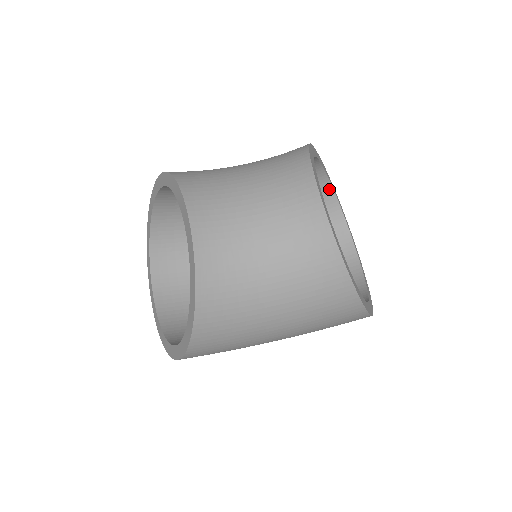
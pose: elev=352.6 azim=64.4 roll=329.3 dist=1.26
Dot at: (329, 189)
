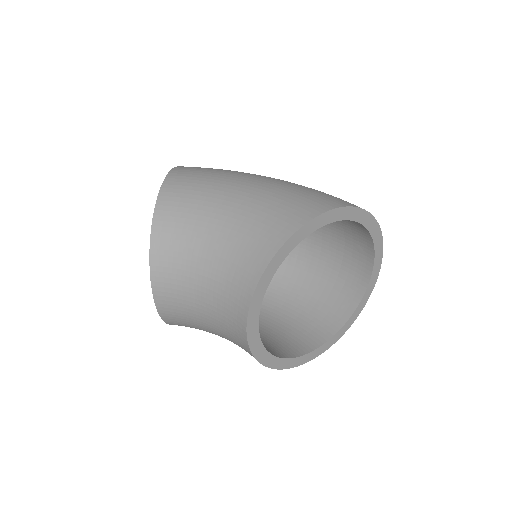
Dot at: (352, 220)
